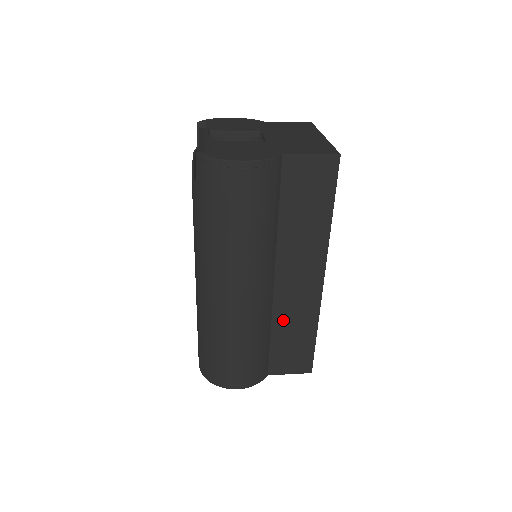
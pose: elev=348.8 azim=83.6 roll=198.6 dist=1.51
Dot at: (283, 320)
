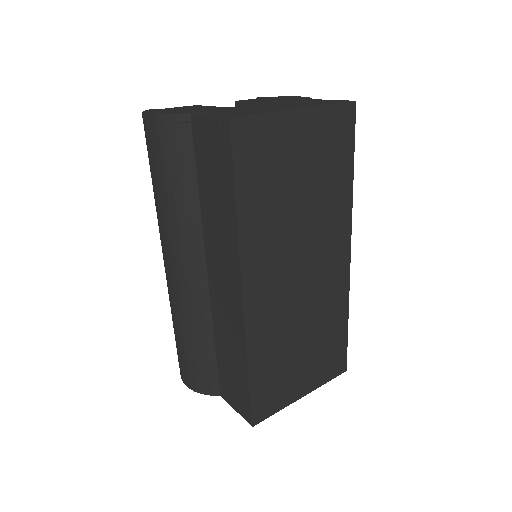
Dot at: (221, 331)
